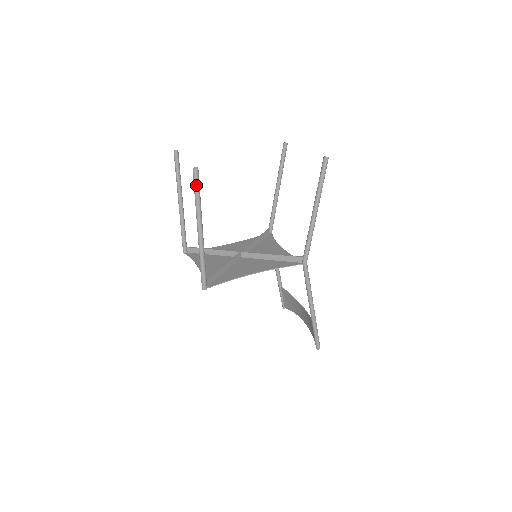
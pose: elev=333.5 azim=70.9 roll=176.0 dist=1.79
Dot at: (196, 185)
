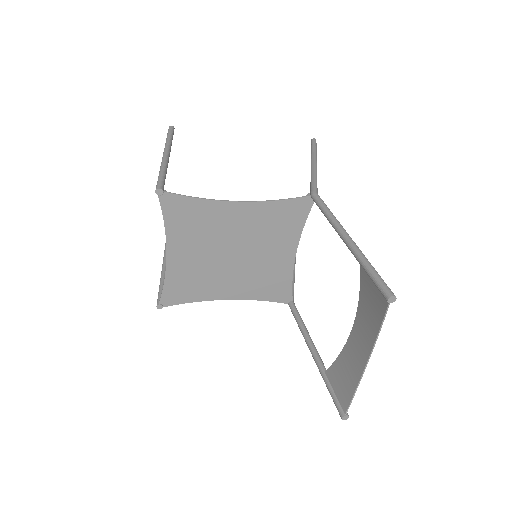
Dot at: (169, 132)
